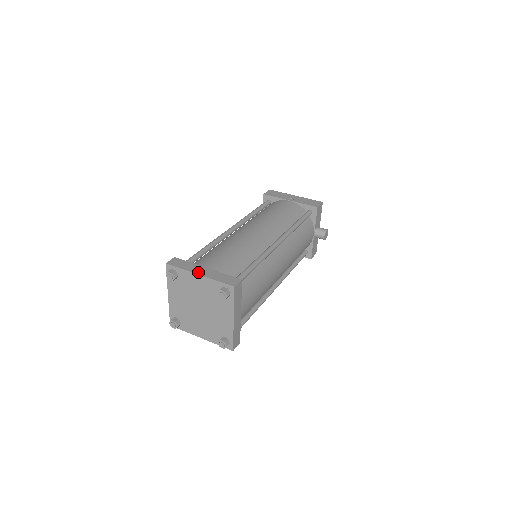
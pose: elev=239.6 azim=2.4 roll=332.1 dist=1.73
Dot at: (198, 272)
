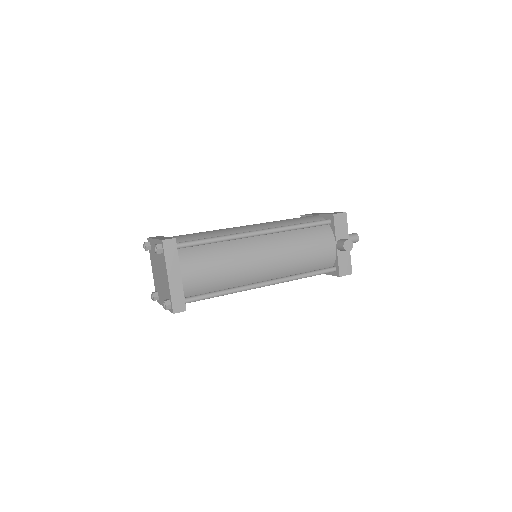
Dot at: (156, 238)
